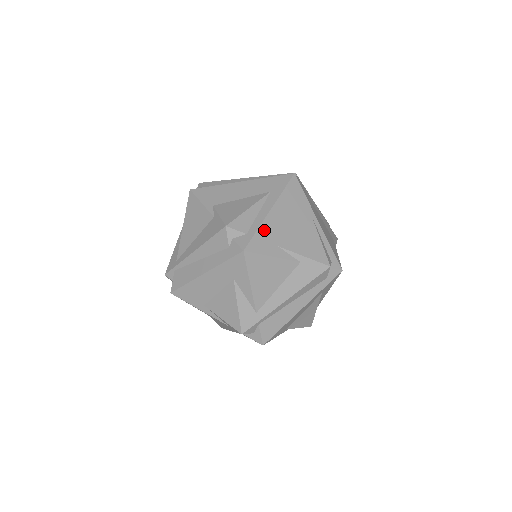
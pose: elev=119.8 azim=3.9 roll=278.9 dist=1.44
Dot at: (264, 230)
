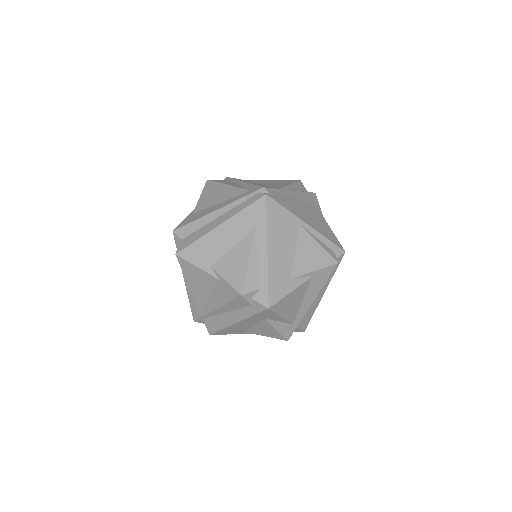
Dot at: (273, 275)
